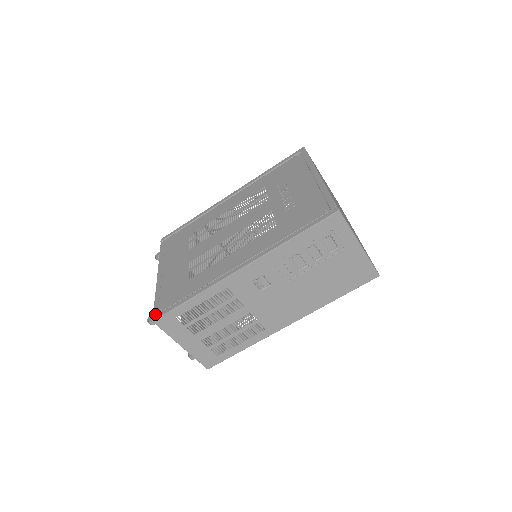
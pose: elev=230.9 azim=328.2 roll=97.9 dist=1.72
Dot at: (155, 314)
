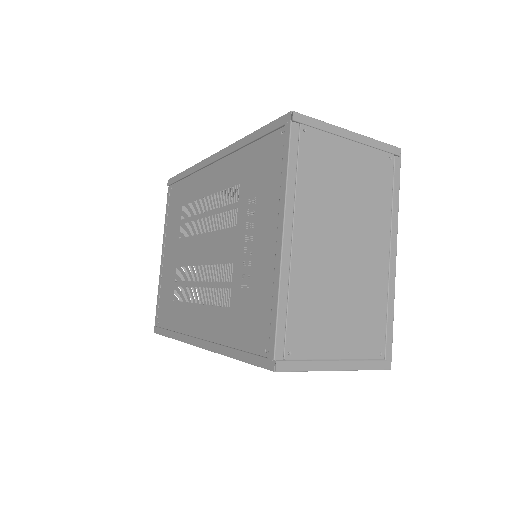
Dot at: (155, 324)
